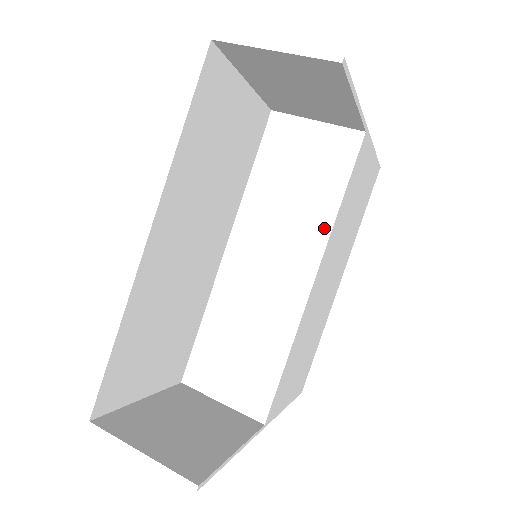
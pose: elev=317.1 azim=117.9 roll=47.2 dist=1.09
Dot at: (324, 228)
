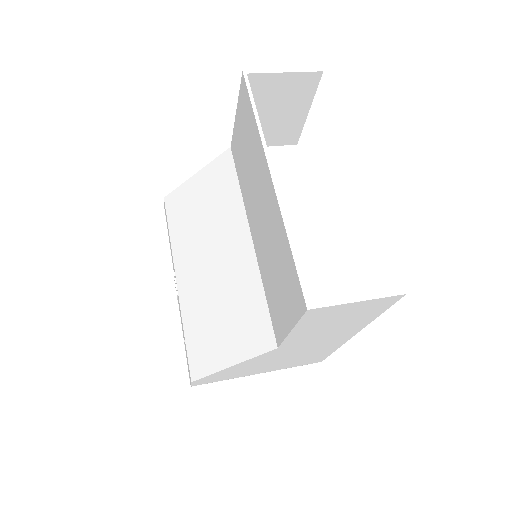
Dot at: (309, 198)
